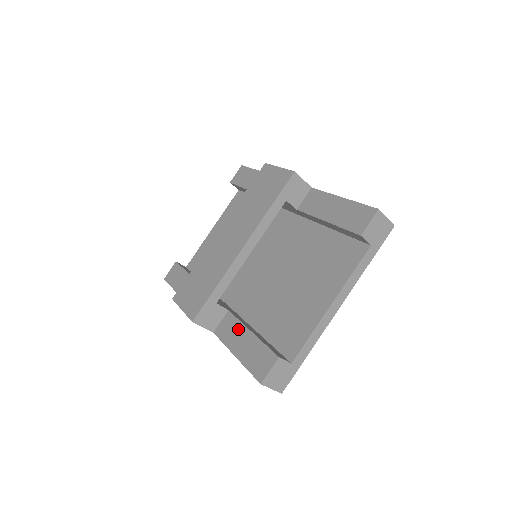
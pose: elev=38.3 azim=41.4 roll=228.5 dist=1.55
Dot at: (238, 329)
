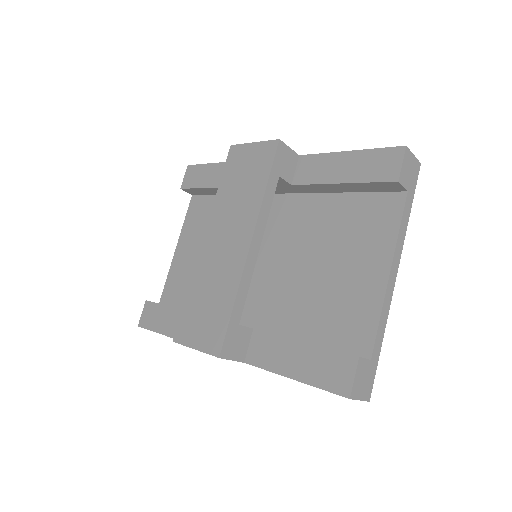
Dot at: (280, 345)
